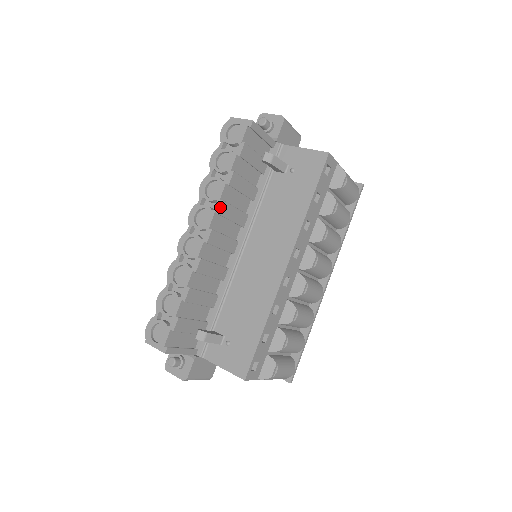
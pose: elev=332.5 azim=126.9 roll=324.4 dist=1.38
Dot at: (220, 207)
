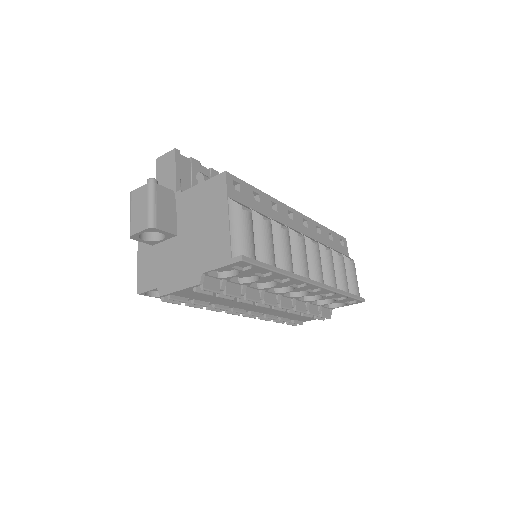
Dot at: occluded
